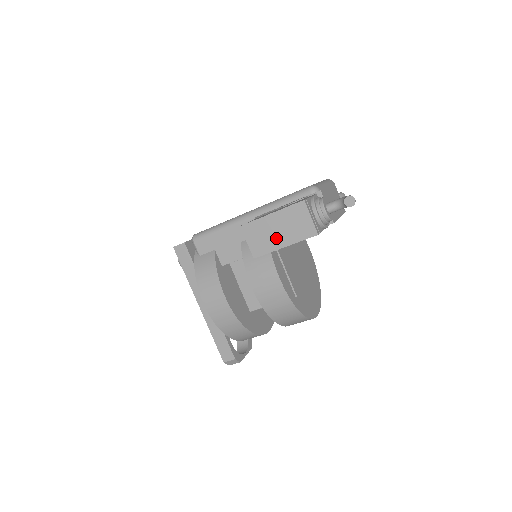
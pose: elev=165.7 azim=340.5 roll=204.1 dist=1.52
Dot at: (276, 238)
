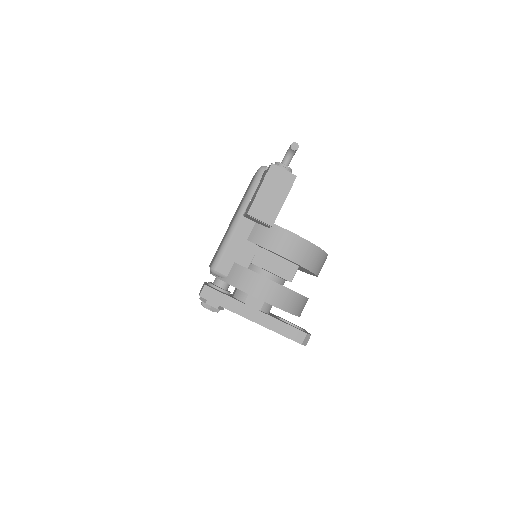
Dot at: (275, 201)
